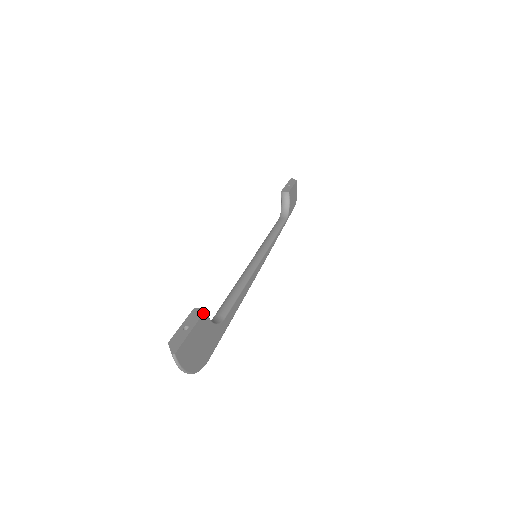
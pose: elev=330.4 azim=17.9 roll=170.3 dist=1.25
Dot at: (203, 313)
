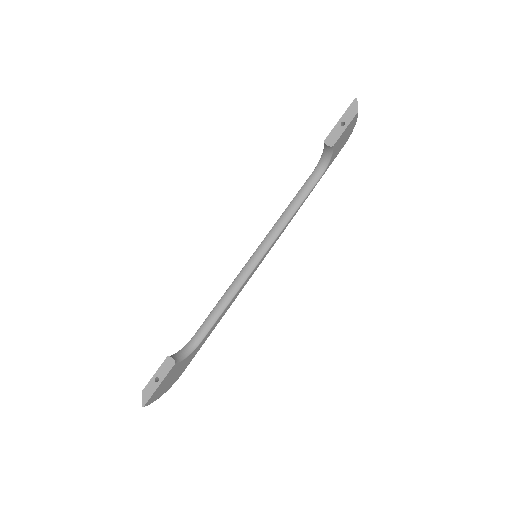
Dot at: (172, 367)
